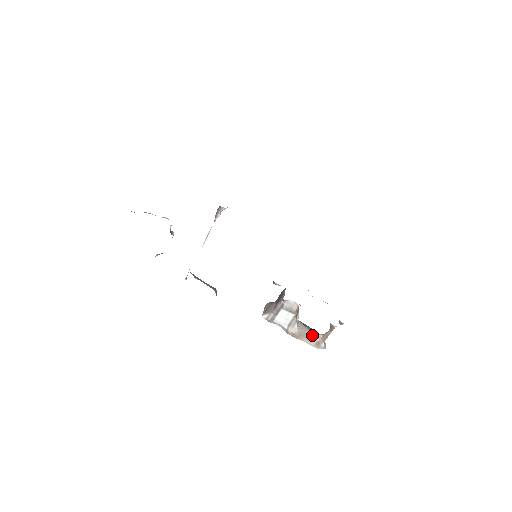
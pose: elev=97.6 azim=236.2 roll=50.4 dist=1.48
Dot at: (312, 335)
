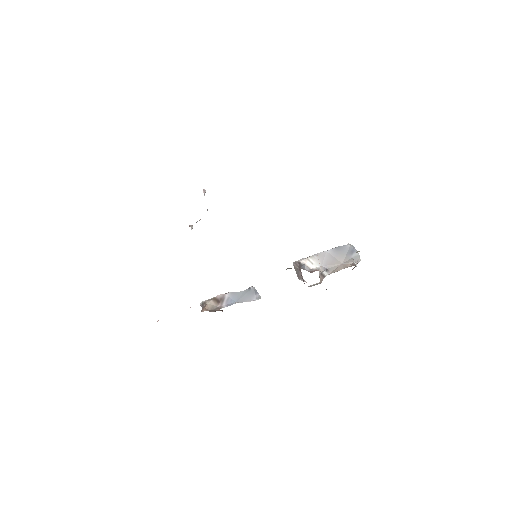
Dot at: (344, 265)
